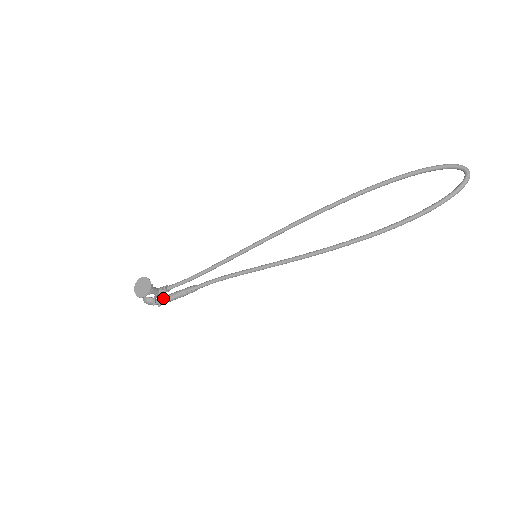
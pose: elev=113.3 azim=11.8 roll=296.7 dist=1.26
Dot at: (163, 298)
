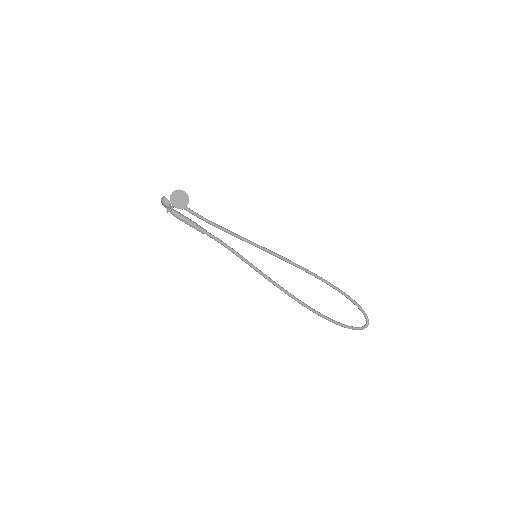
Dot at: (179, 214)
